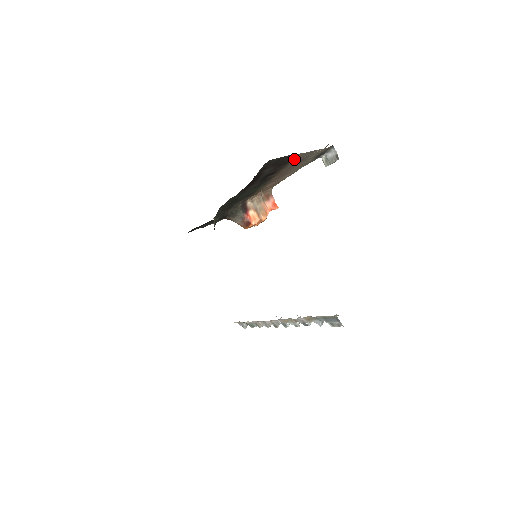
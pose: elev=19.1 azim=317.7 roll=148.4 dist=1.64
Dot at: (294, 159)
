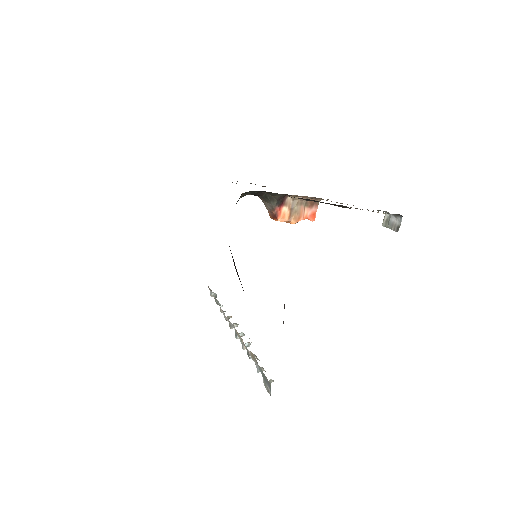
Dot at: occluded
